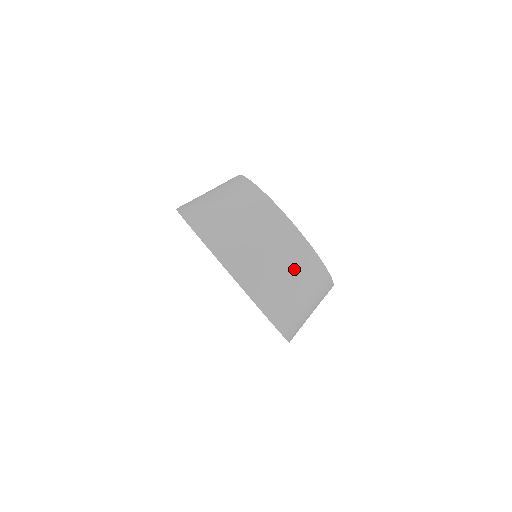
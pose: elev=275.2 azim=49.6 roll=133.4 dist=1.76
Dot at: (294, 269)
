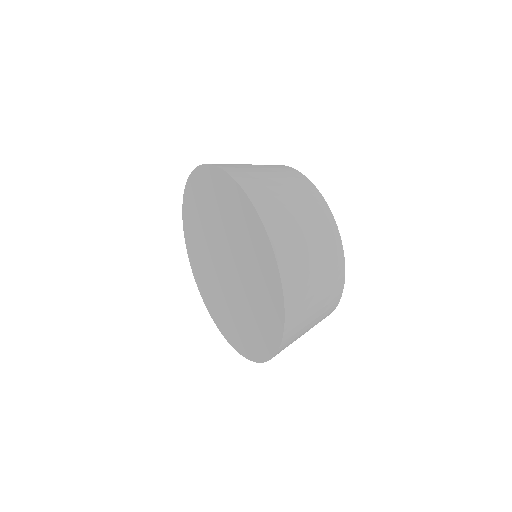
Dot at: (323, 259)
